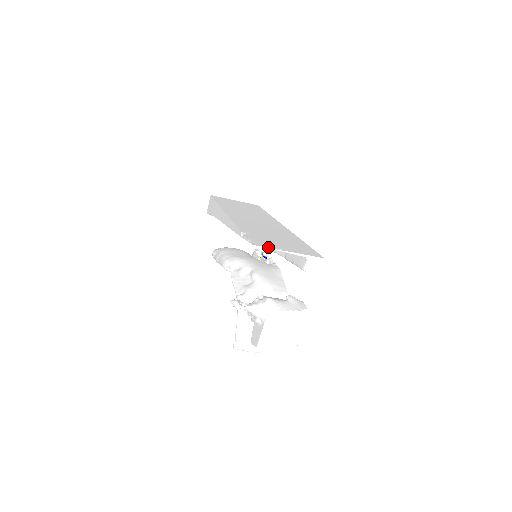
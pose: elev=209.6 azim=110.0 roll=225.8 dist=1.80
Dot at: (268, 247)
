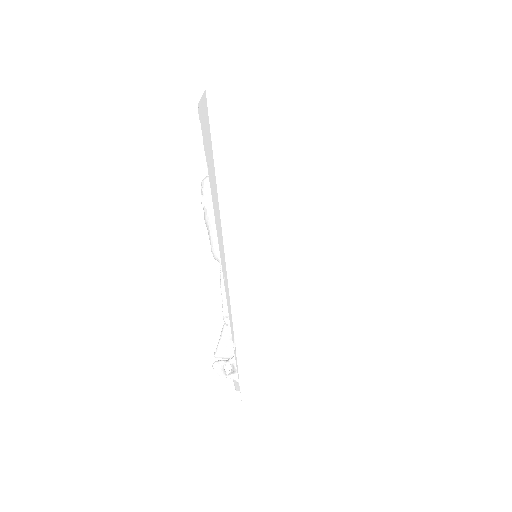
Dot at: (261, 396)
